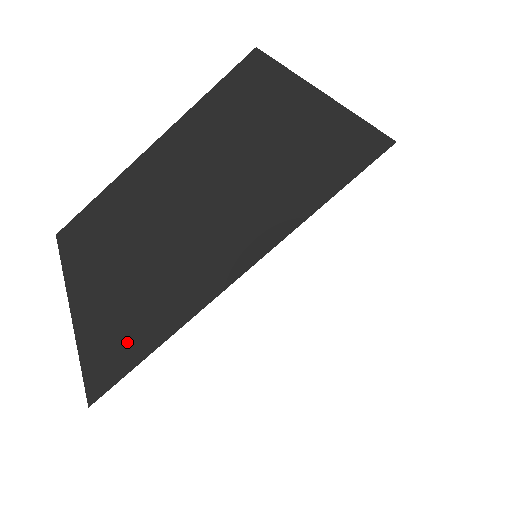
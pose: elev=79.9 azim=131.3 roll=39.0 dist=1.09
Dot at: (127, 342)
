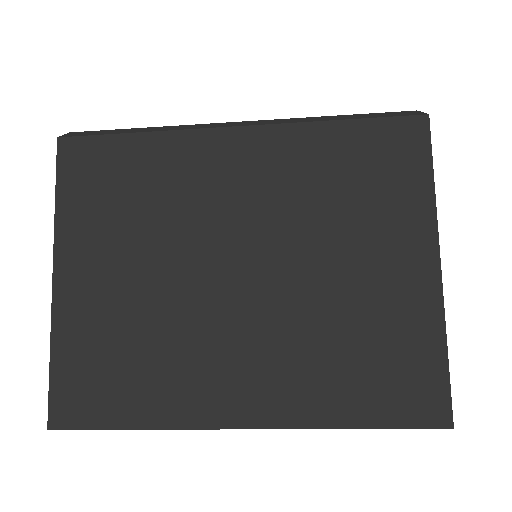
Dot at: (110, 394)
